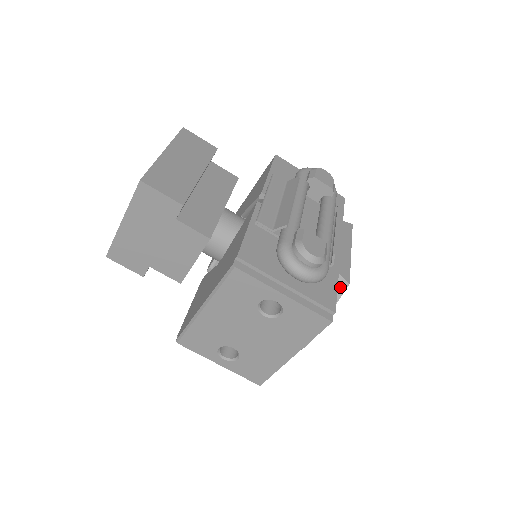
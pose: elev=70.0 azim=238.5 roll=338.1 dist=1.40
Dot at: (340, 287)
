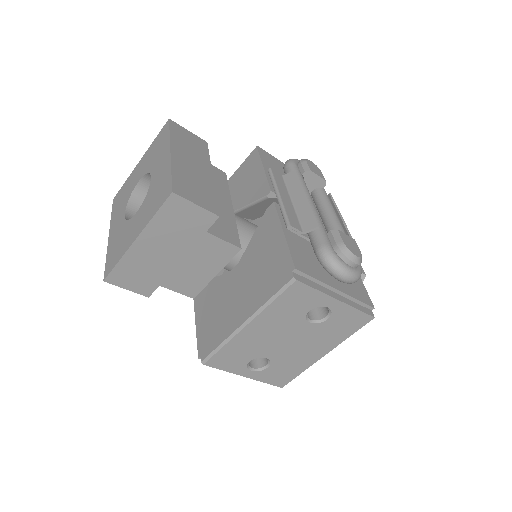
Dot at: occluded
